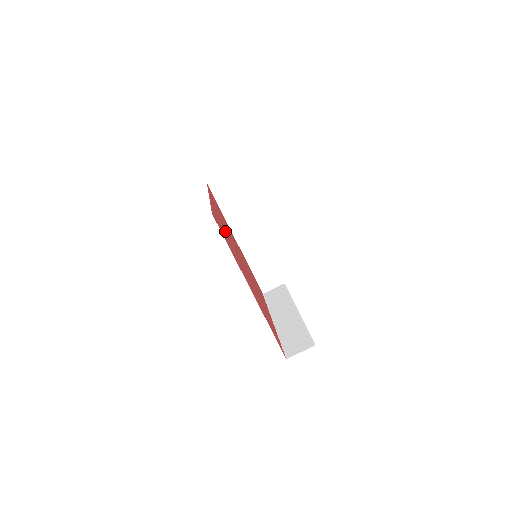
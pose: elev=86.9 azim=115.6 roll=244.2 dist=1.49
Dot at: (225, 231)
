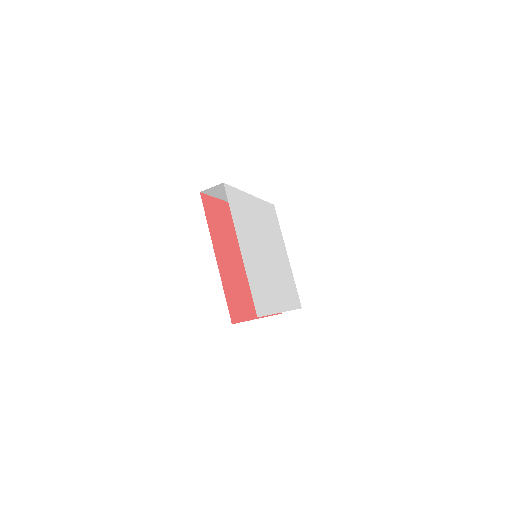
Dot at: (234, 278)
